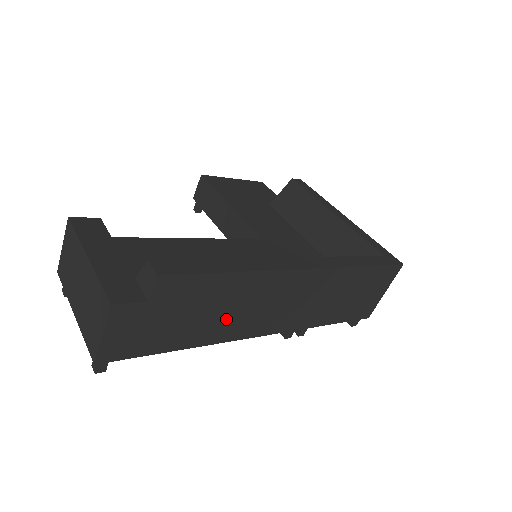
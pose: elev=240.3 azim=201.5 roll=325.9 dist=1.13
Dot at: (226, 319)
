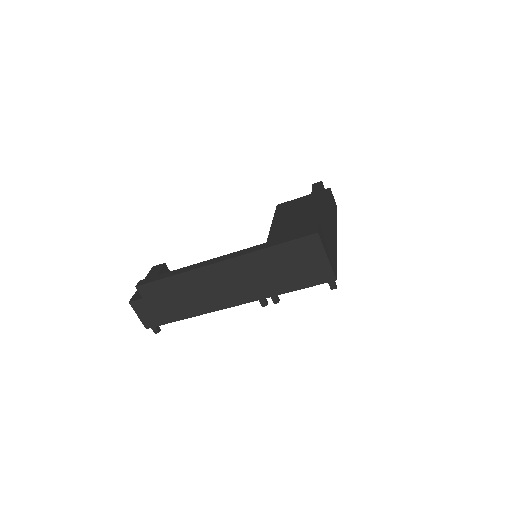
Dot at: (193, 300)
